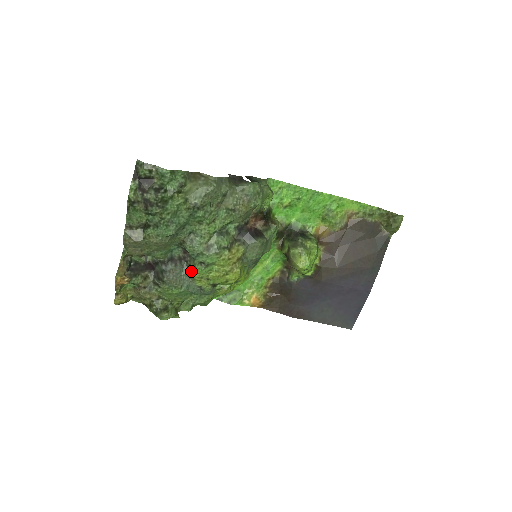
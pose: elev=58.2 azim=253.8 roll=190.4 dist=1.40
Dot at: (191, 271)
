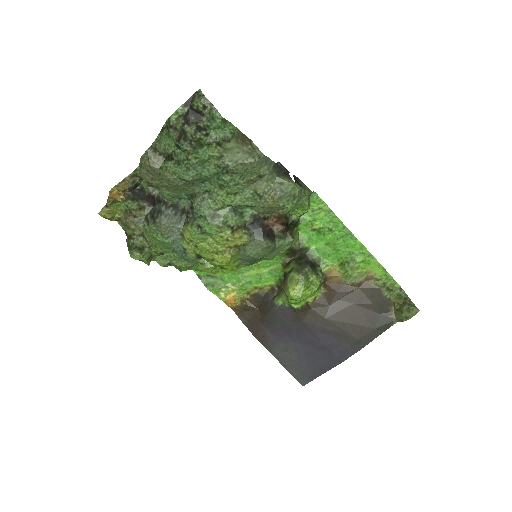
Dot at: (186, 228)
